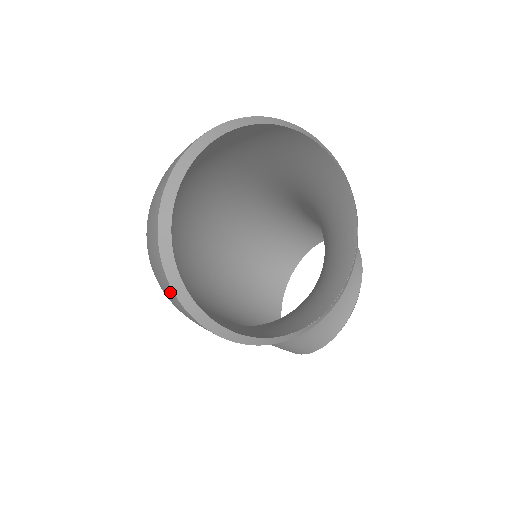
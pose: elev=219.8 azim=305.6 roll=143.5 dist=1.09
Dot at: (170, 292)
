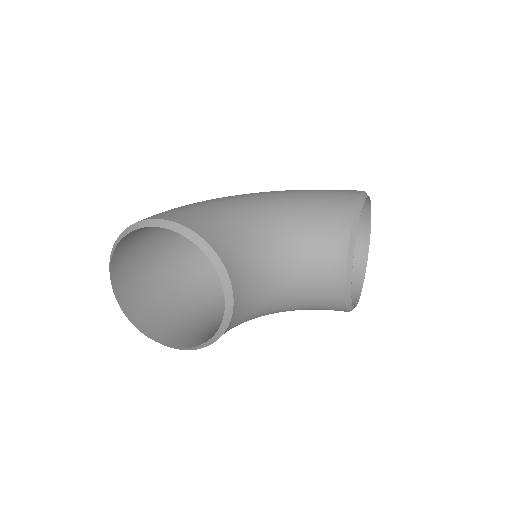
Dot at: occluded
